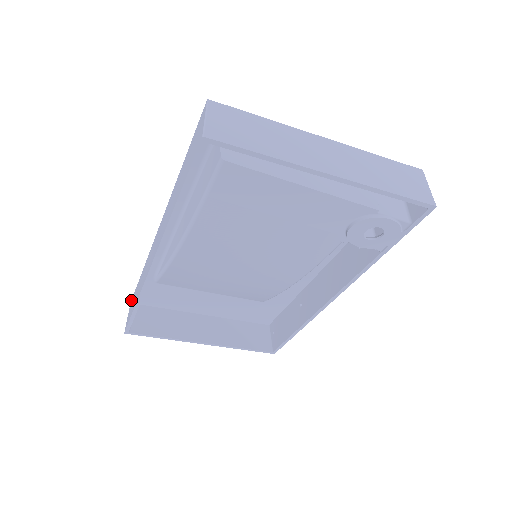
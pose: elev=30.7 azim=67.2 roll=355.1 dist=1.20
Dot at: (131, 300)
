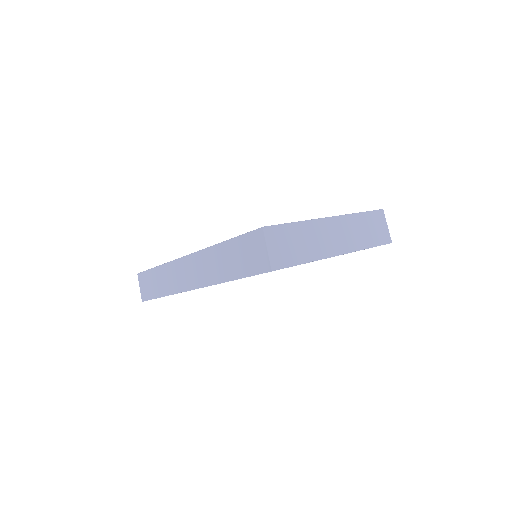
Dot at: (139, 274)
